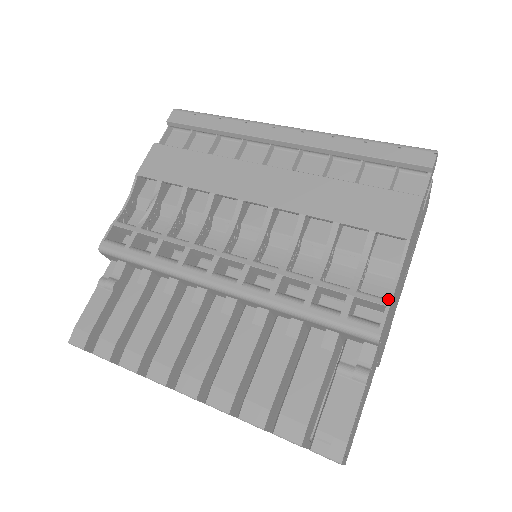
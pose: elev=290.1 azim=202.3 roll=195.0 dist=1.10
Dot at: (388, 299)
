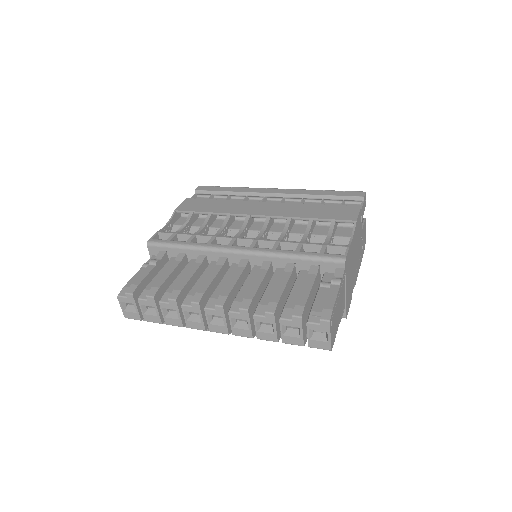
Dot at: (348, 245)
